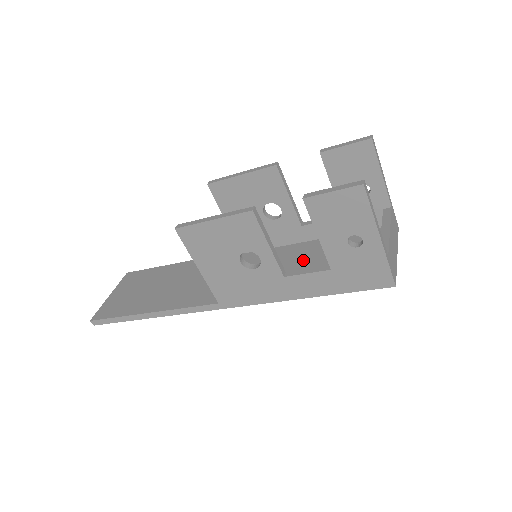
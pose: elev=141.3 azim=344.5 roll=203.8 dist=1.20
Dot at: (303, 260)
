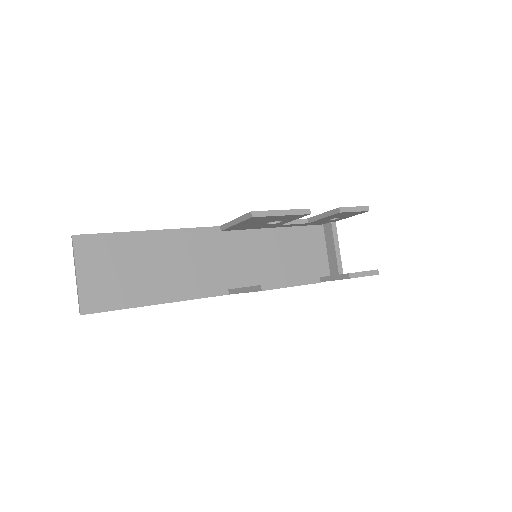
Dot at: (278, 252)
